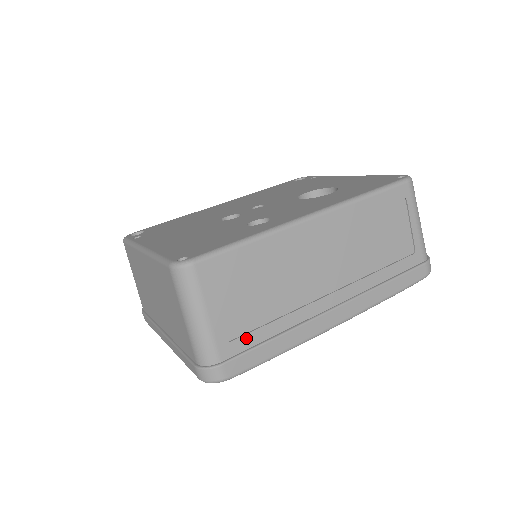
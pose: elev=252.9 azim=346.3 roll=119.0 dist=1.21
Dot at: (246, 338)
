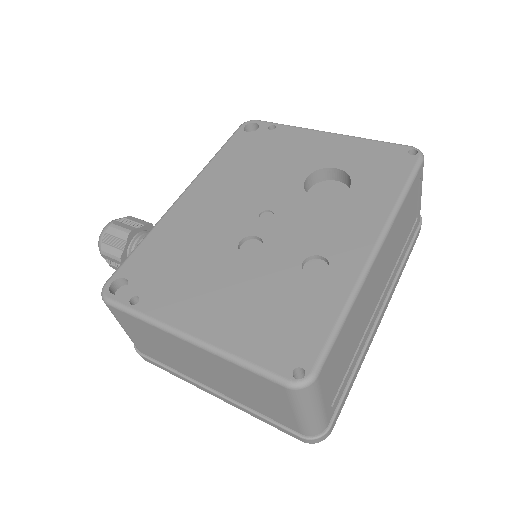
Dot at: (340, 392)
